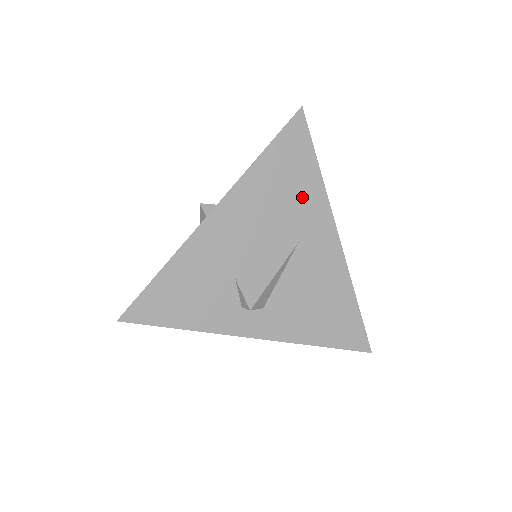
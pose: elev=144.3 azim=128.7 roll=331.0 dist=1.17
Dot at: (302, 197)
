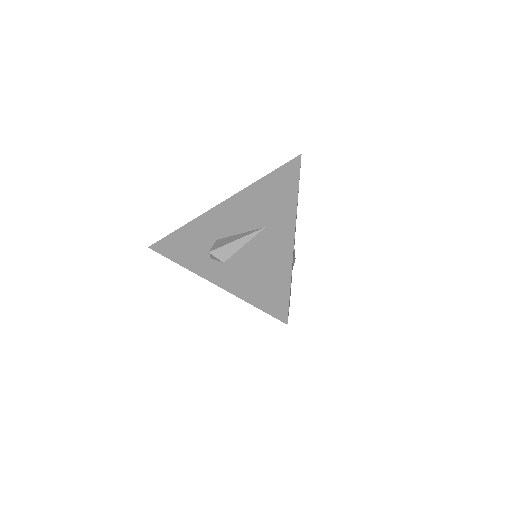
Dot at: (280, 201)
